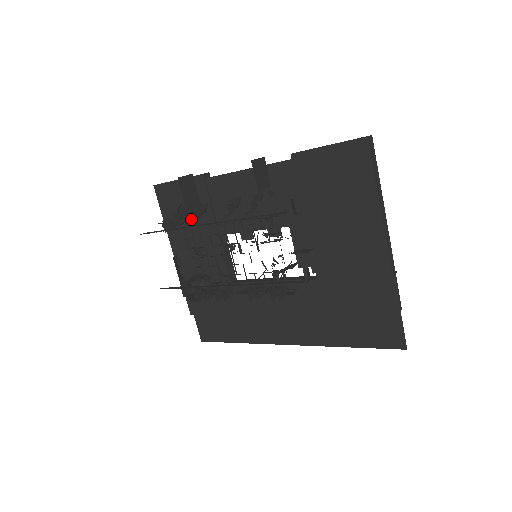
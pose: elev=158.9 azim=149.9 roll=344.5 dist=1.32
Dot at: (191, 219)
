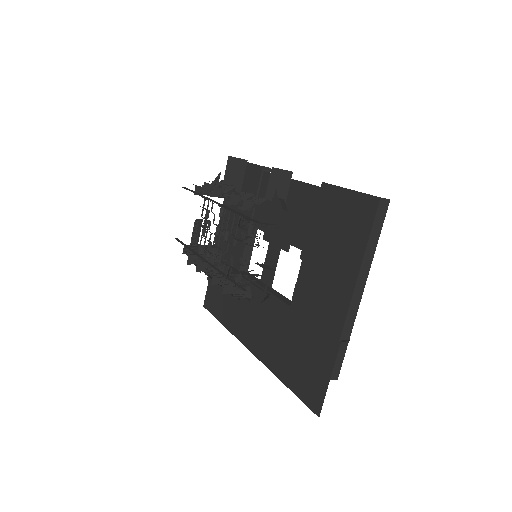
Dot at: occluded
